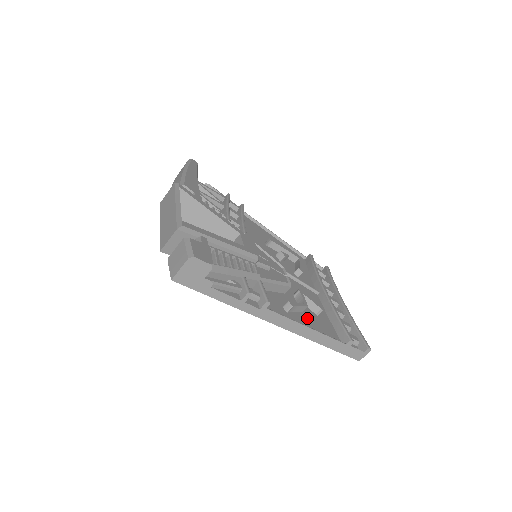
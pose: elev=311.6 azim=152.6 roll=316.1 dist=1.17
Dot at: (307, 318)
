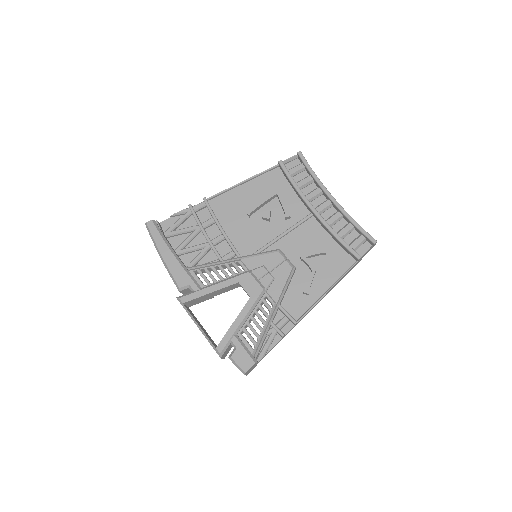
Dot at: (322, 274)
